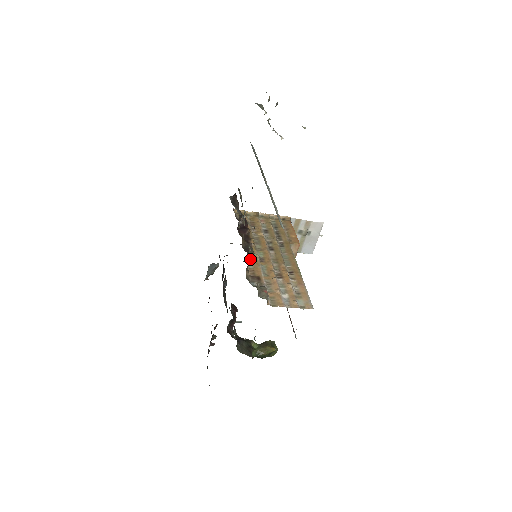
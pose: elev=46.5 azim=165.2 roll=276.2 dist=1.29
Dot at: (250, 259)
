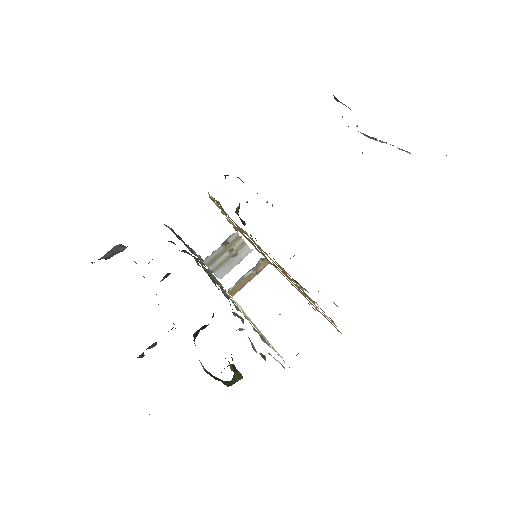
Dot at: occluded
